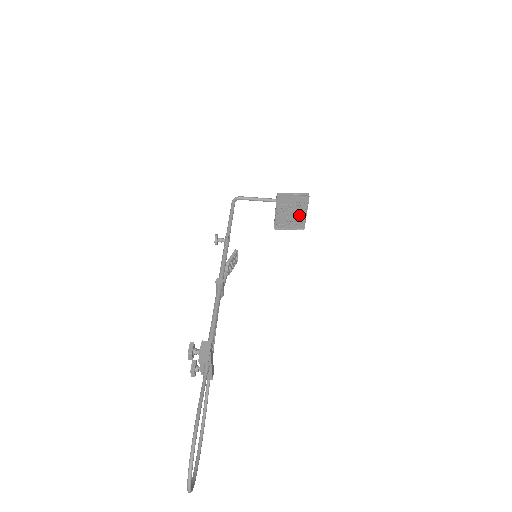
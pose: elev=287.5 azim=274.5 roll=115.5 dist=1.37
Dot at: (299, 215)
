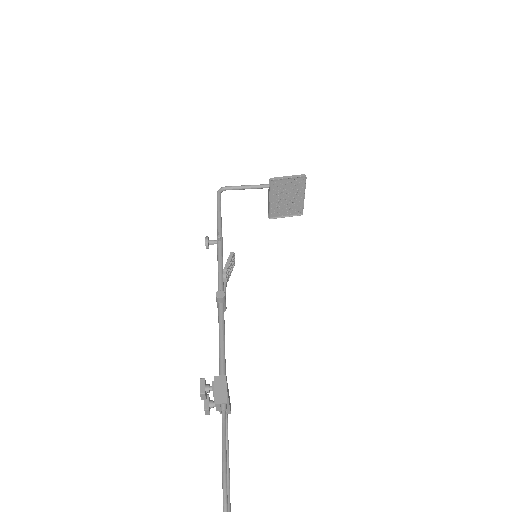
Dot at: (296, 200)
